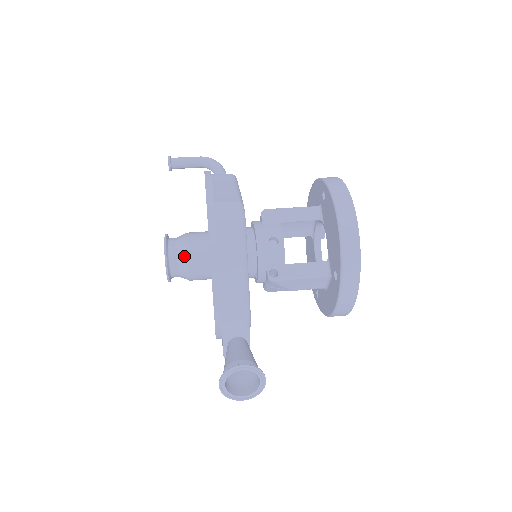
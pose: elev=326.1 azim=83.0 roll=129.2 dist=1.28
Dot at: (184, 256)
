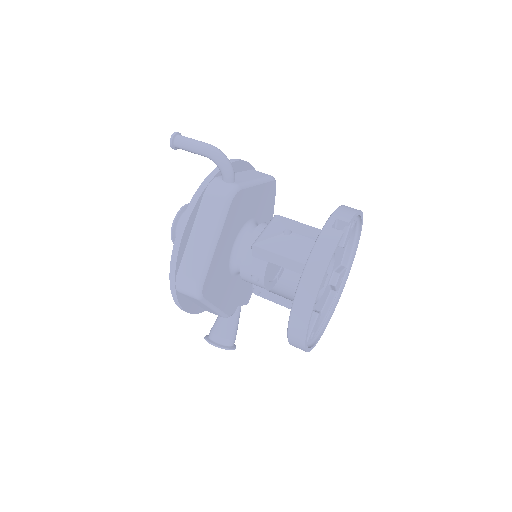
Dot at: occluded
